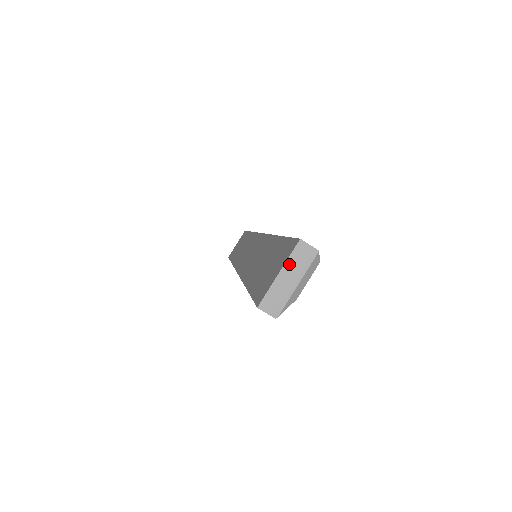
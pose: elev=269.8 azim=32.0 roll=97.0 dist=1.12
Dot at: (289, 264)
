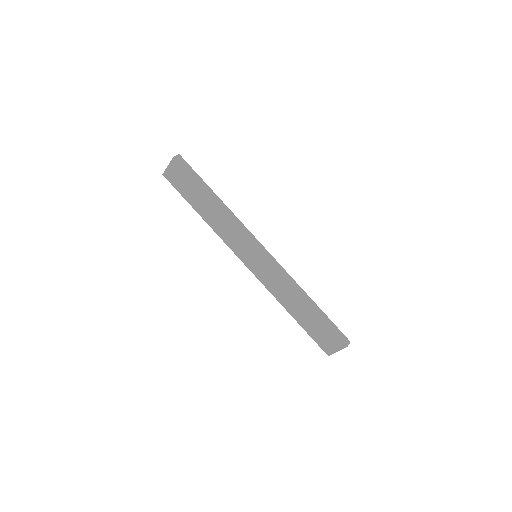
Dot at: (341, 349)
